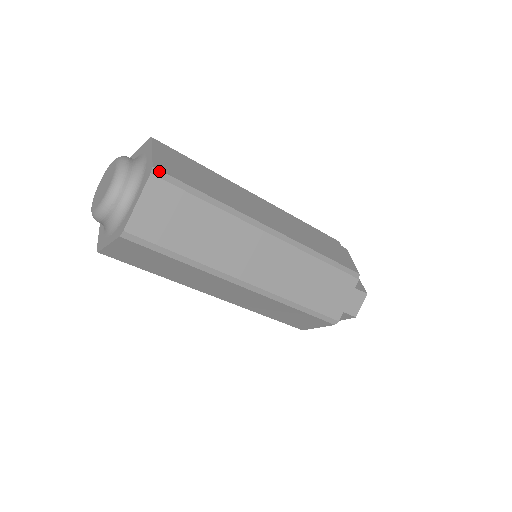
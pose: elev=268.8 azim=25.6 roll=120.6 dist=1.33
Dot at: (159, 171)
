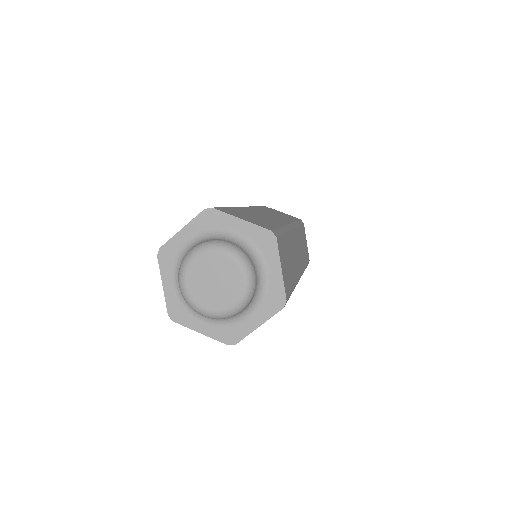
Dot at: (273, 231)
